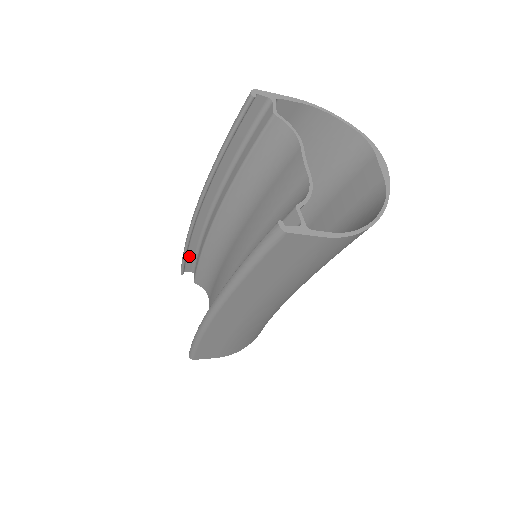
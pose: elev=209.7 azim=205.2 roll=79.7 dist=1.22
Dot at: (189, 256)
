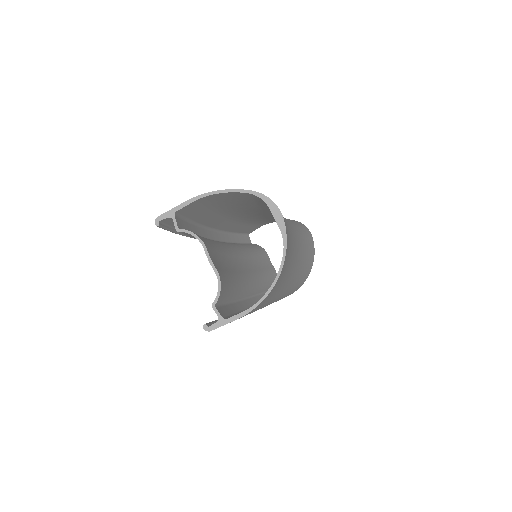
Dot at: occluded
